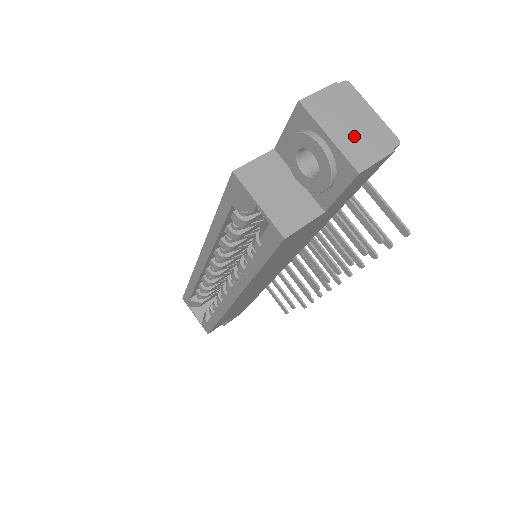
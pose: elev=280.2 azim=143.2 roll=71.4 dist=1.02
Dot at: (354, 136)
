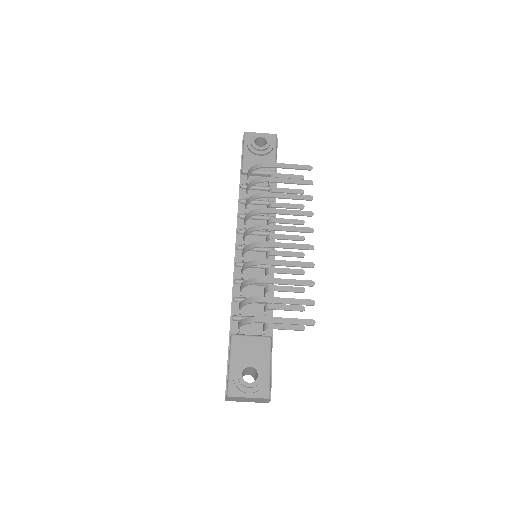
Dot at: (253, 401)
